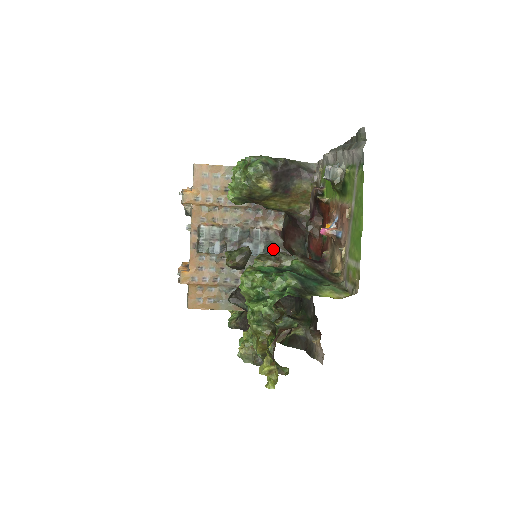
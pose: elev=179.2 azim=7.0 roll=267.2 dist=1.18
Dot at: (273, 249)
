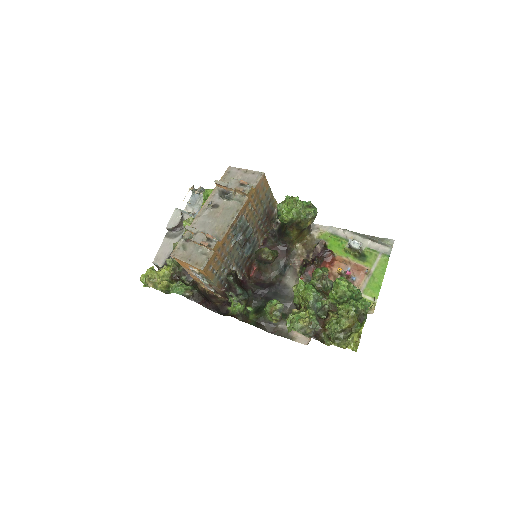
Dot at: (251, 254)
